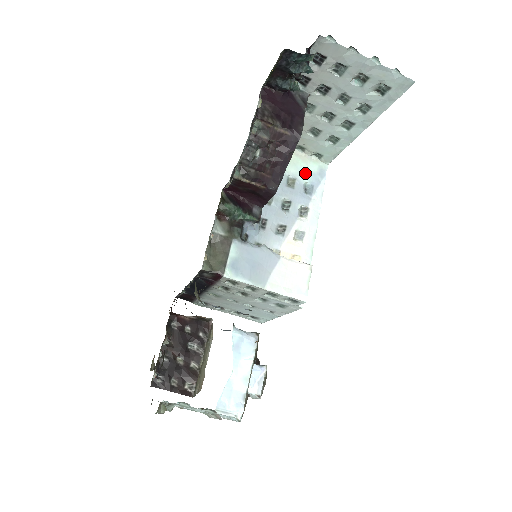
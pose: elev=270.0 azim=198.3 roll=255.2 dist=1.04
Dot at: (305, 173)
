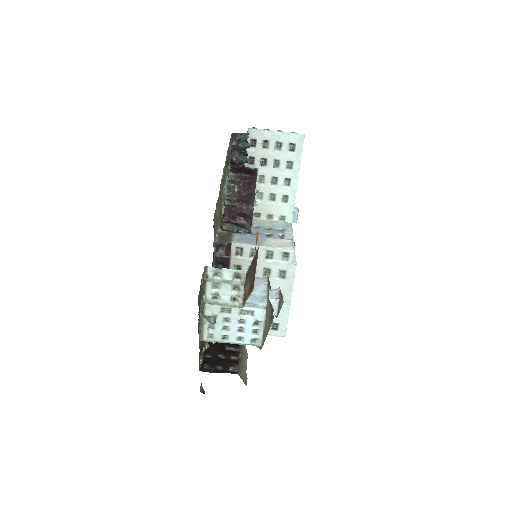
Dot at: (277, 226)
